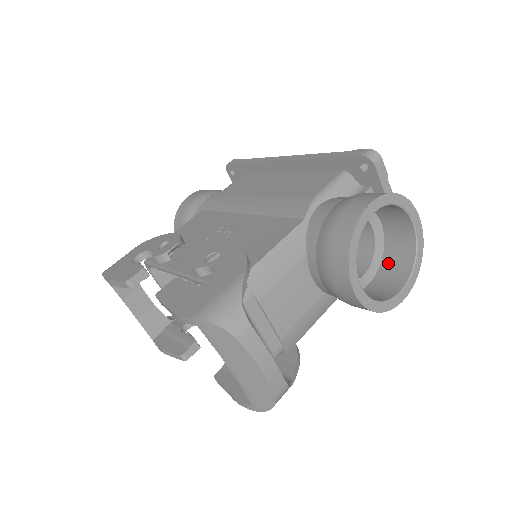
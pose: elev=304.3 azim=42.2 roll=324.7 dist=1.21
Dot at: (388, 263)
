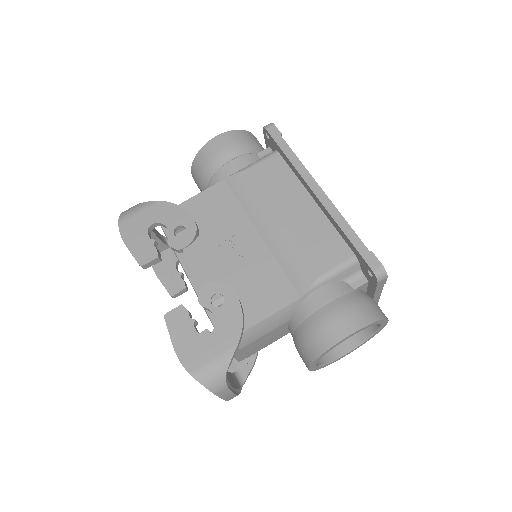
Dot at: occluded
